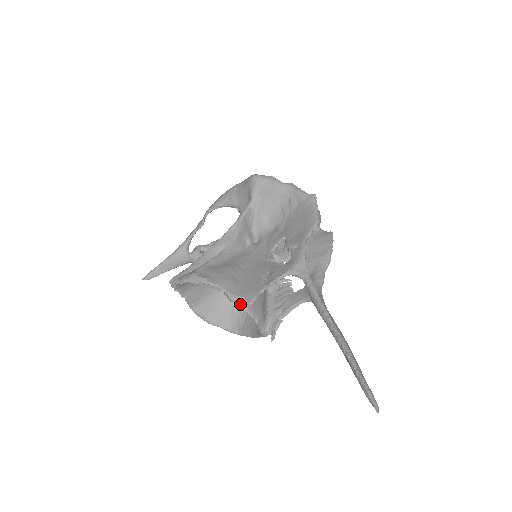
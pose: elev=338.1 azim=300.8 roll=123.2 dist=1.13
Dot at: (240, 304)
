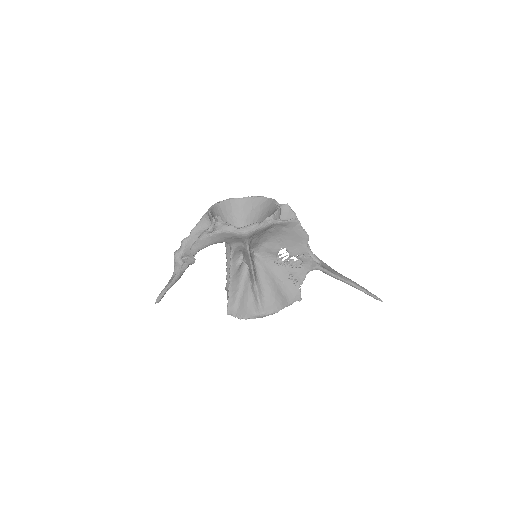
Dot at: (293, 302)
